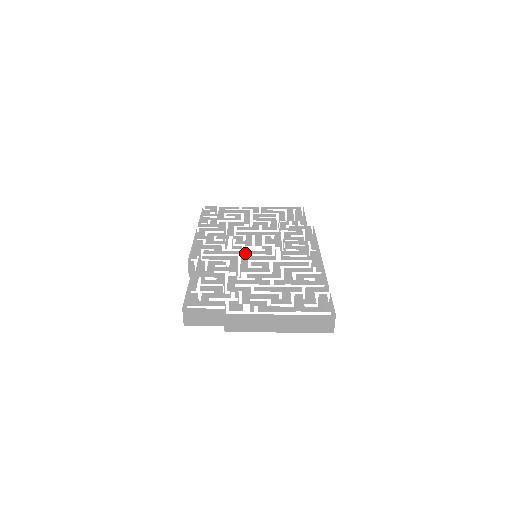
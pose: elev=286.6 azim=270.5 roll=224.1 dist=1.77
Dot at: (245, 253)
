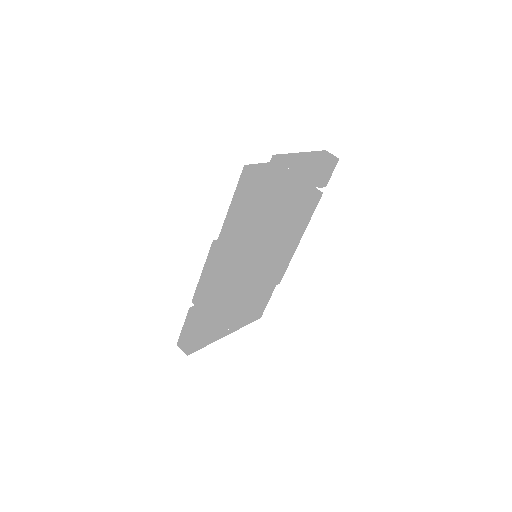
Dot at: (247, 273)
